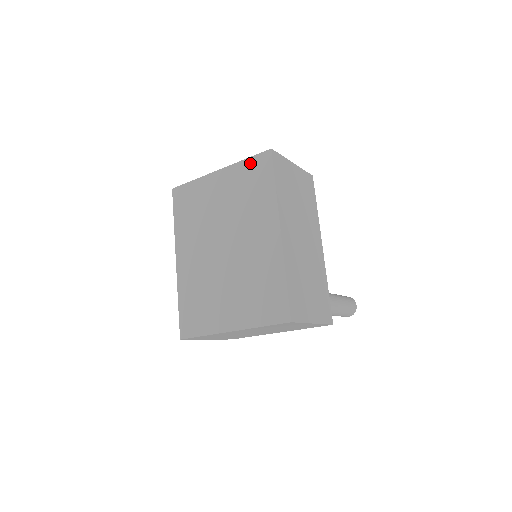
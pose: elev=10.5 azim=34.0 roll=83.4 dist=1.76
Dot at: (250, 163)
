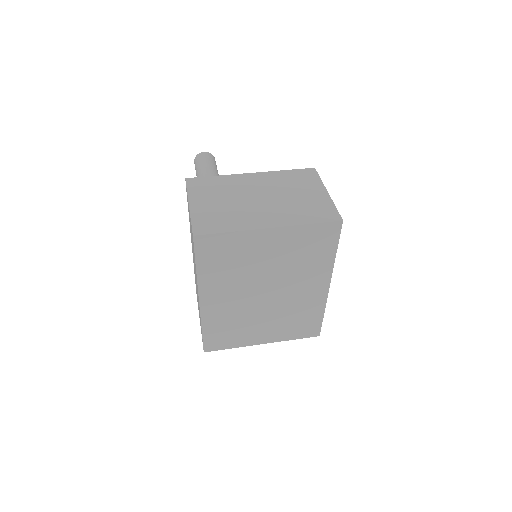
Dot at: (315, 229)
